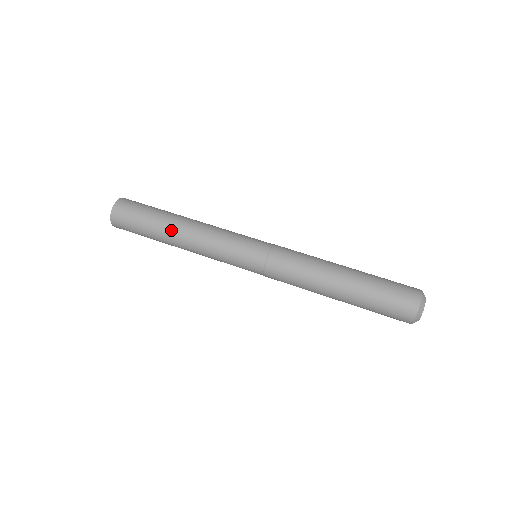
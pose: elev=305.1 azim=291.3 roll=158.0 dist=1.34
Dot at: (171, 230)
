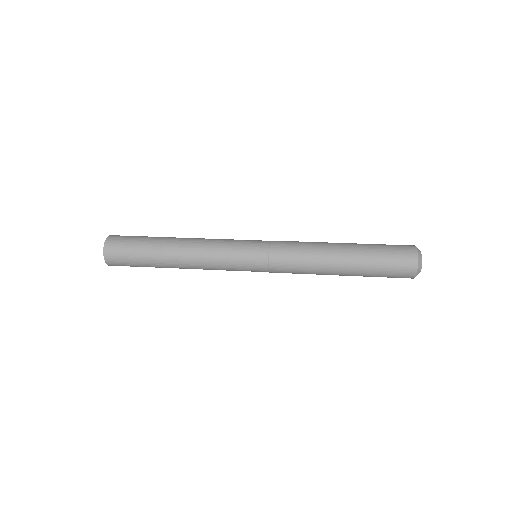
Dot at: (169, 251)
